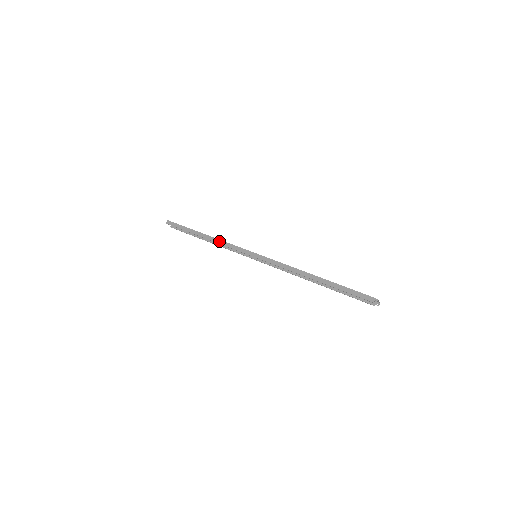
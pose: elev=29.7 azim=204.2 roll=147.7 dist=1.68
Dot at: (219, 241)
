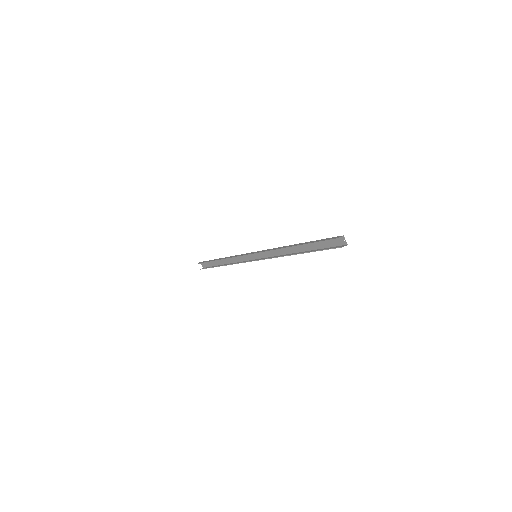
Dot at: (231, 256)
